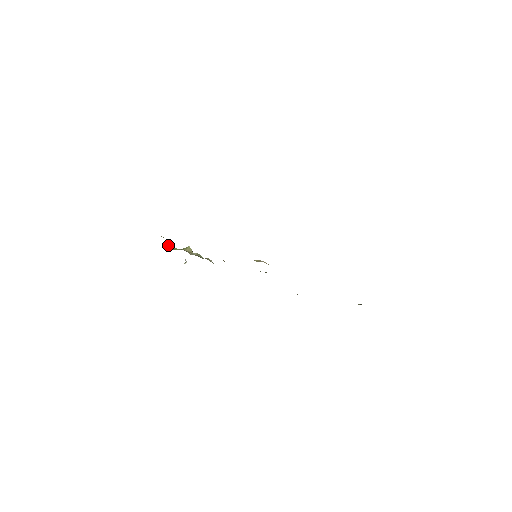
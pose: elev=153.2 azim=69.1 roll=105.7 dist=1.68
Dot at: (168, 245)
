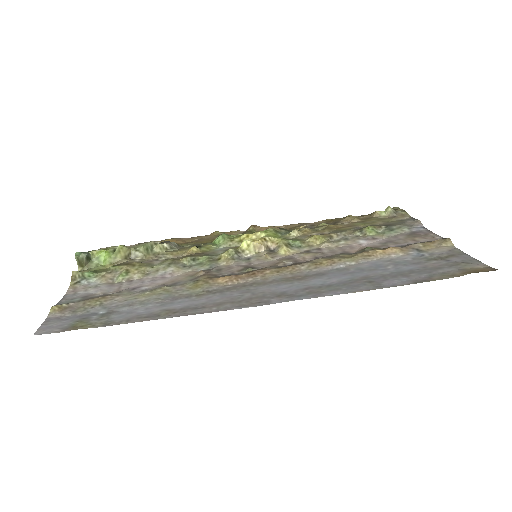
Dot at: (85, 262)
